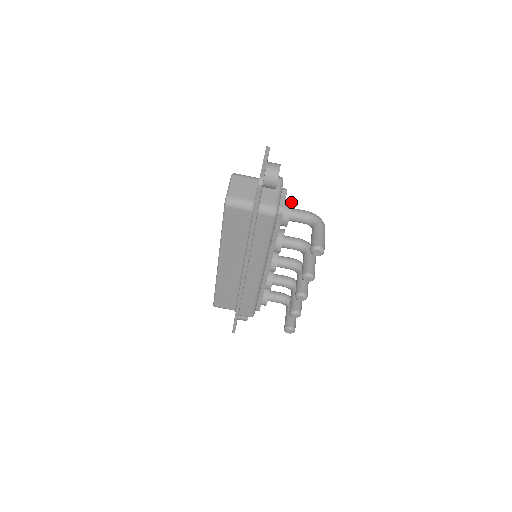
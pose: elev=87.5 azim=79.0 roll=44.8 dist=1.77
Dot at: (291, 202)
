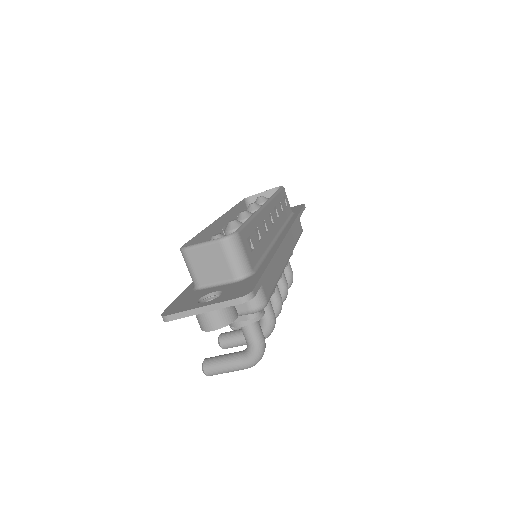
Dot at: (248, 324)
